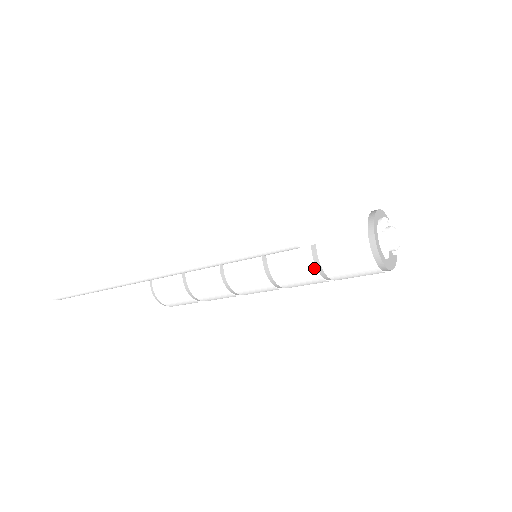
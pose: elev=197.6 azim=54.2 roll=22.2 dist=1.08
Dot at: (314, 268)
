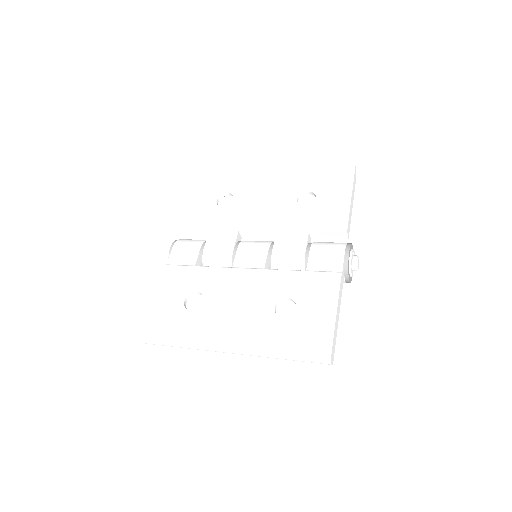
Dot at: occluded
